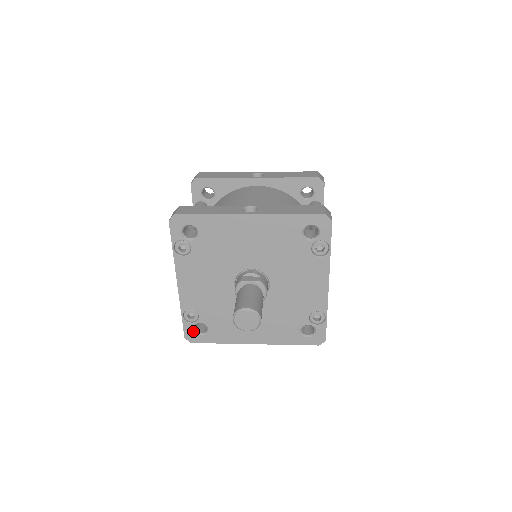
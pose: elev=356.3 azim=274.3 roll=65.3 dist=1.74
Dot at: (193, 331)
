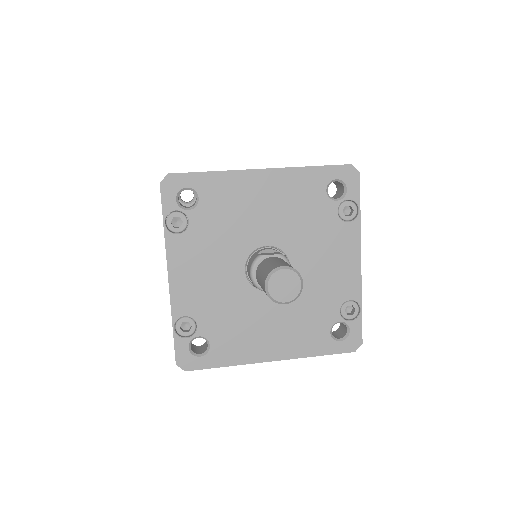
Dot at: (188, 351)
